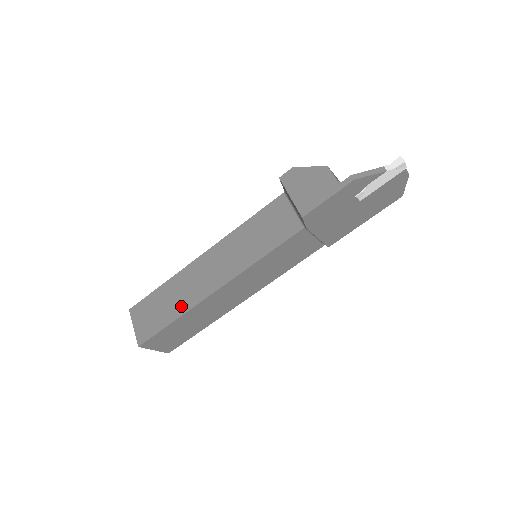
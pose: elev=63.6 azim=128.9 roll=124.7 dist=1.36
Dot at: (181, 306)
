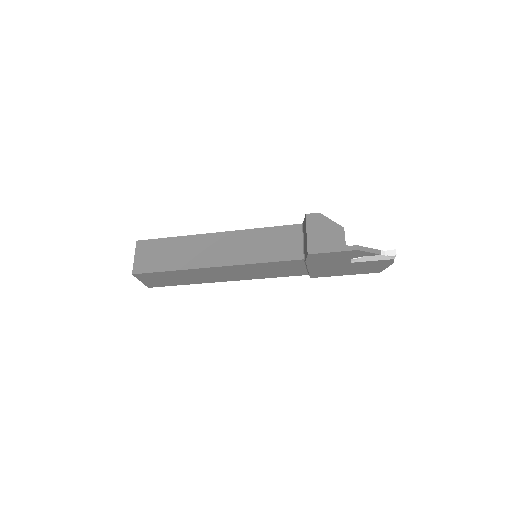
Dot at: (182, 263)
